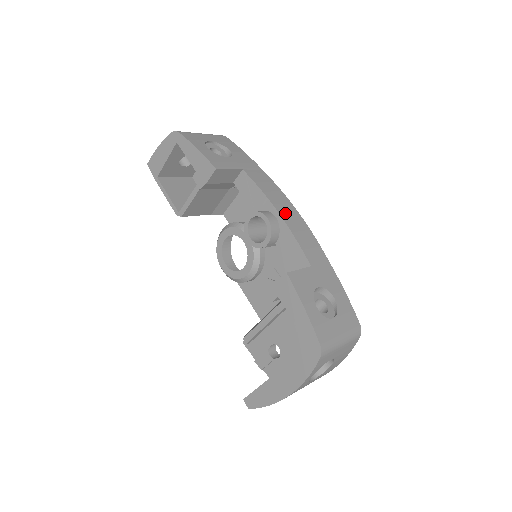
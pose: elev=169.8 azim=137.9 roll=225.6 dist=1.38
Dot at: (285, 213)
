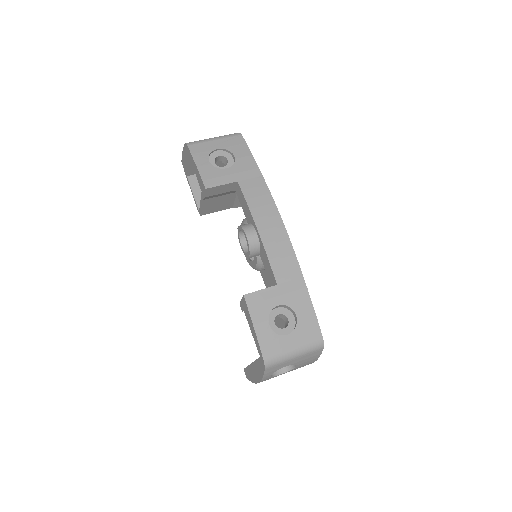
Dot at: (266, 229)
